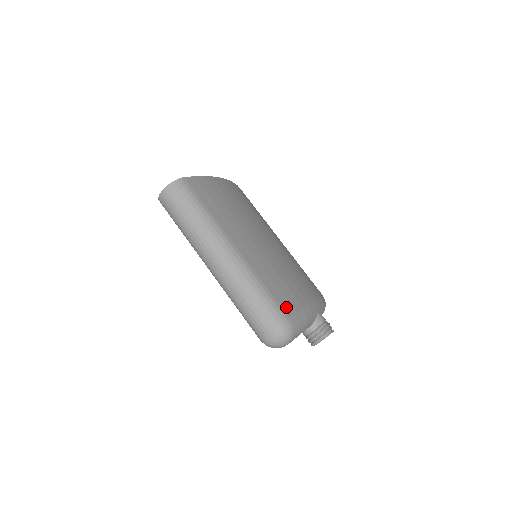
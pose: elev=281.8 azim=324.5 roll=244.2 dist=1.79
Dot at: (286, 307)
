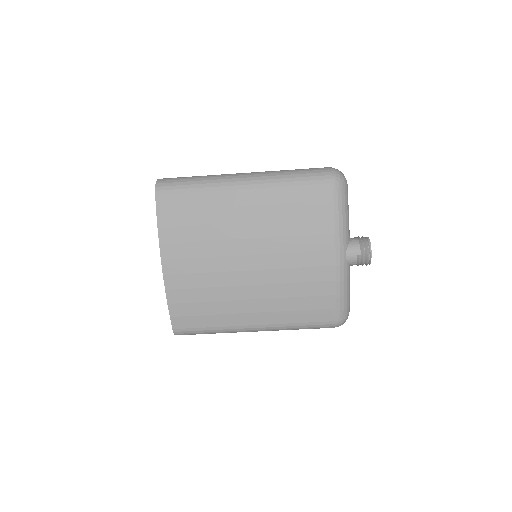
Dot at: (325, 317)
